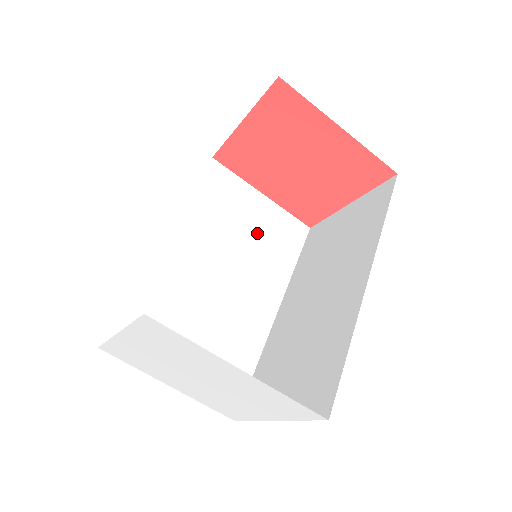
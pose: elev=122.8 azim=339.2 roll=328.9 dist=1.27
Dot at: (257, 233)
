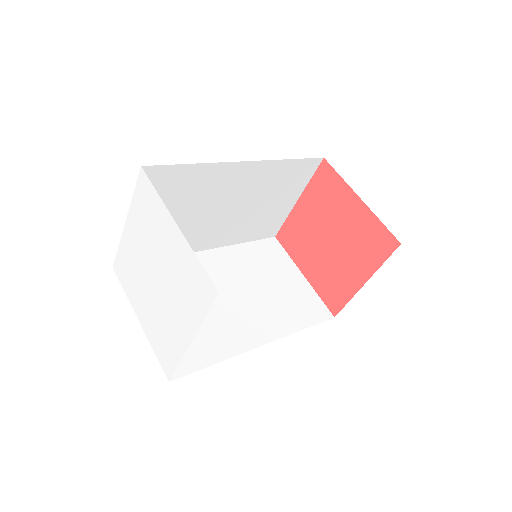
Dot at: (282, 291)
